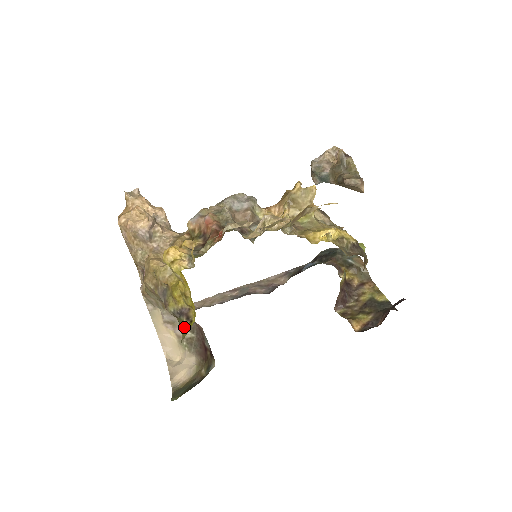
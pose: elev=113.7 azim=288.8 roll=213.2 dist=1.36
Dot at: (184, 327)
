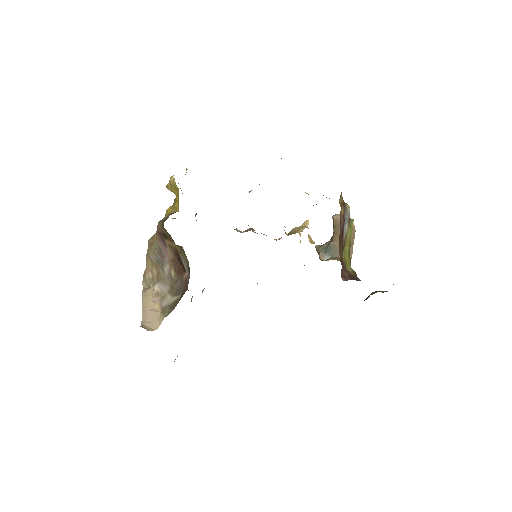
Dot at: occluded
